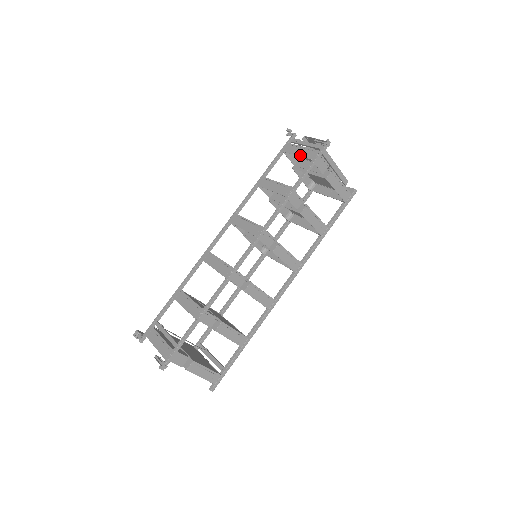
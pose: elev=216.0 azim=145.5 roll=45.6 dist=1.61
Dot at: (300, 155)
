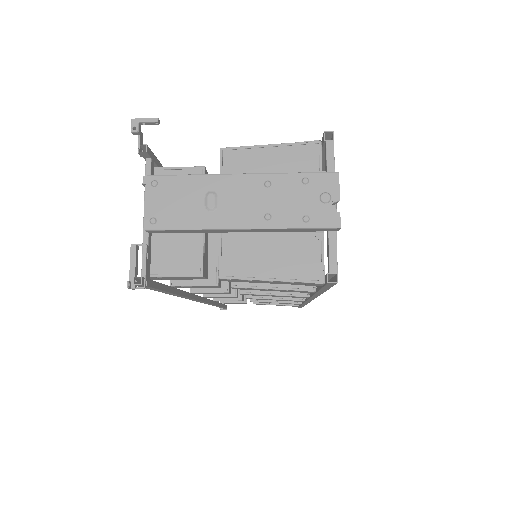
Dot at: occluded
